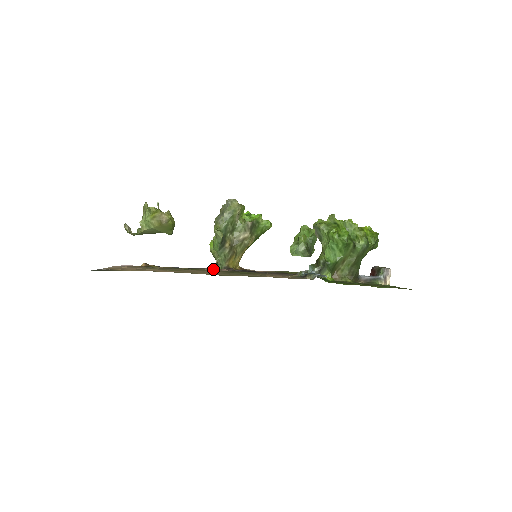
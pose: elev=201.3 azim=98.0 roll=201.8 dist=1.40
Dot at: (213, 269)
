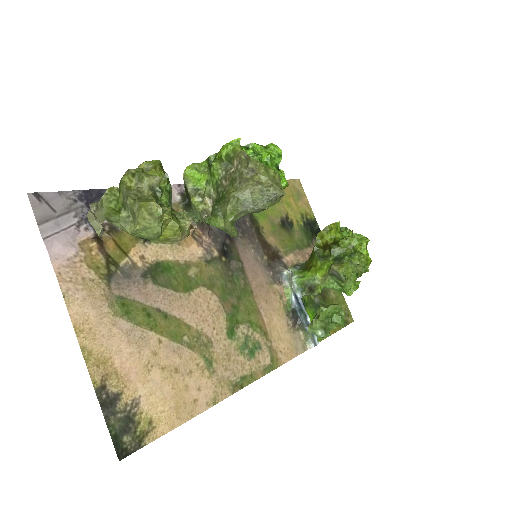
Dot at: (191, 241)
